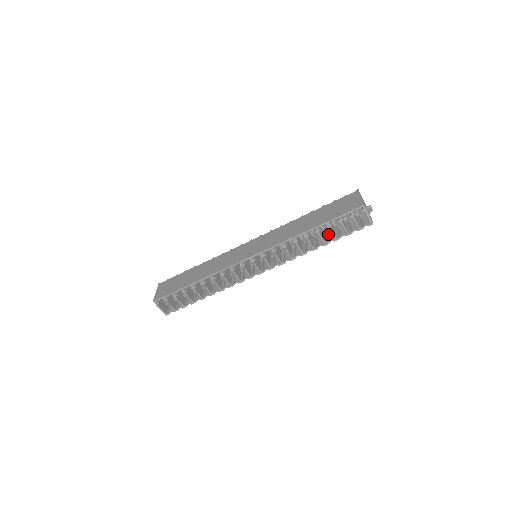
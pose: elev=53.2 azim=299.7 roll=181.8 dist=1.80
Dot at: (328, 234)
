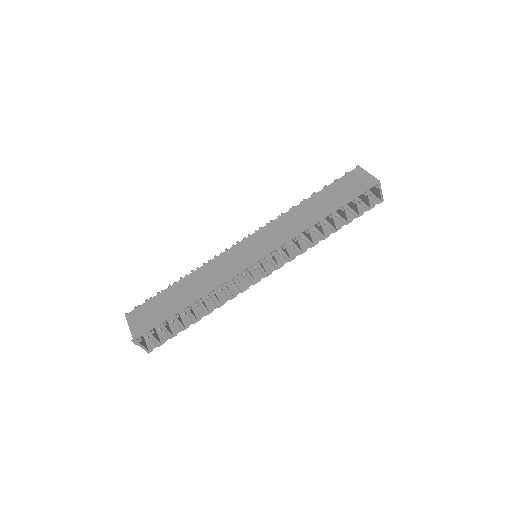
Dot at: (334, 218)
